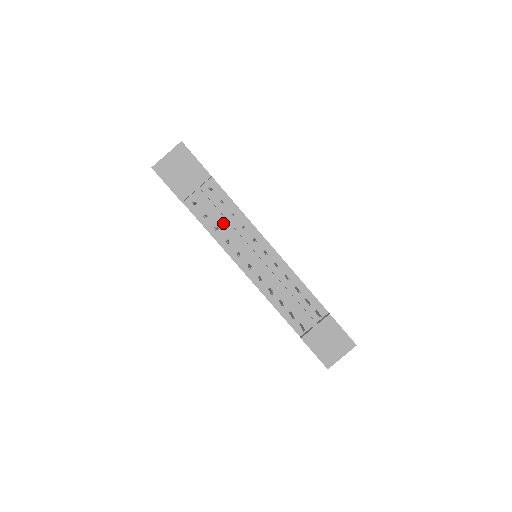
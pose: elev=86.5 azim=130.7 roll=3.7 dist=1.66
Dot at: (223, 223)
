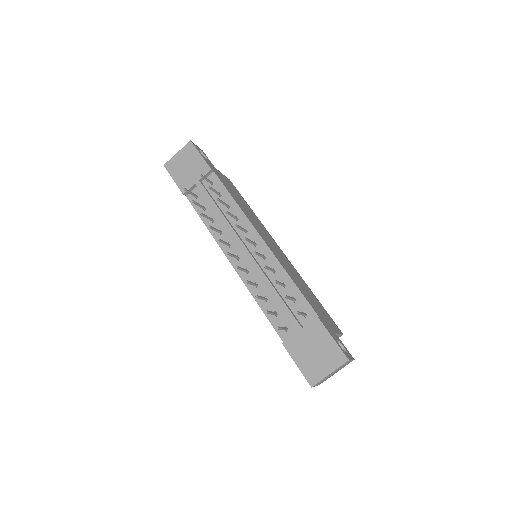
Dot at: (216, 213)
